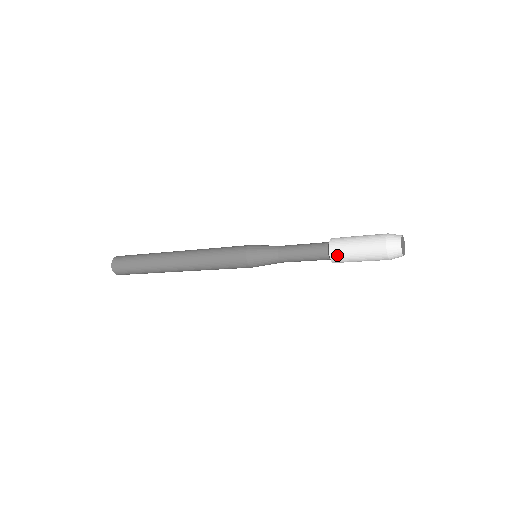
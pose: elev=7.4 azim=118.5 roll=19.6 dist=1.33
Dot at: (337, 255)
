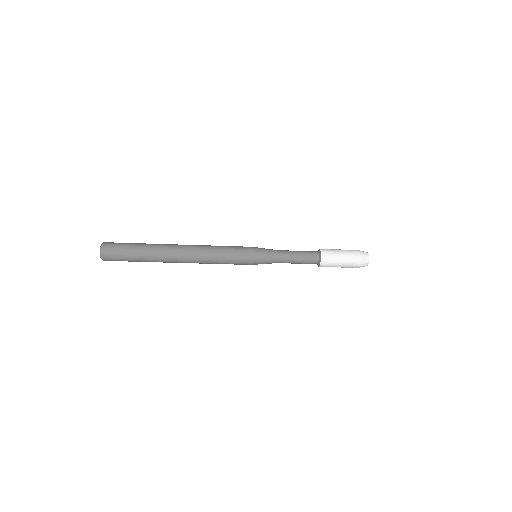
Dot at: (325, 266)
